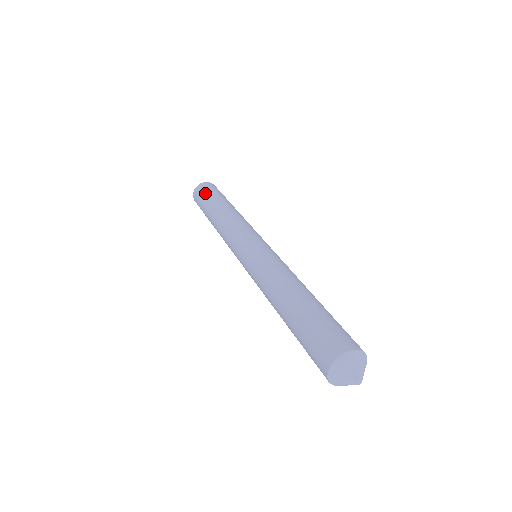
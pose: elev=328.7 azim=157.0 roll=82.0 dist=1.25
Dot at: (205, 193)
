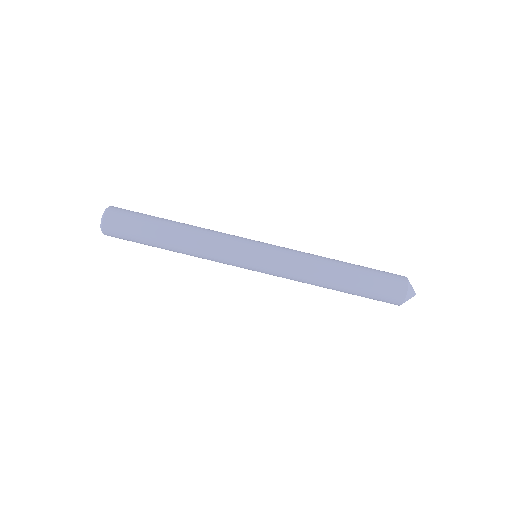
Dot at: (128, 235)
